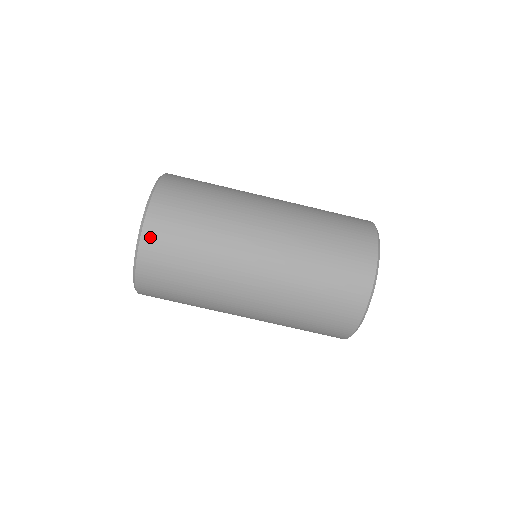
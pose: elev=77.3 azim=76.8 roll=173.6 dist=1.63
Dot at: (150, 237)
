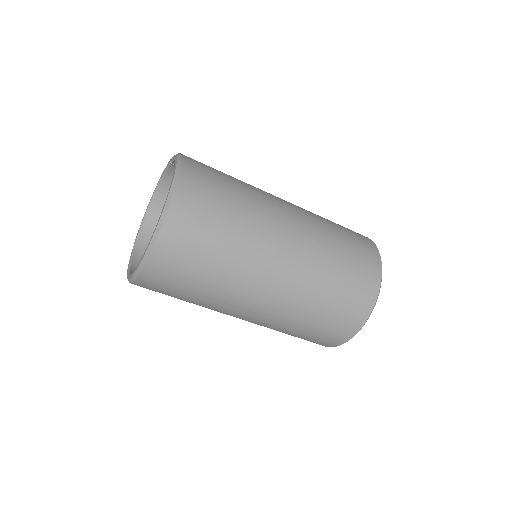
Dot at: (180, 205)
